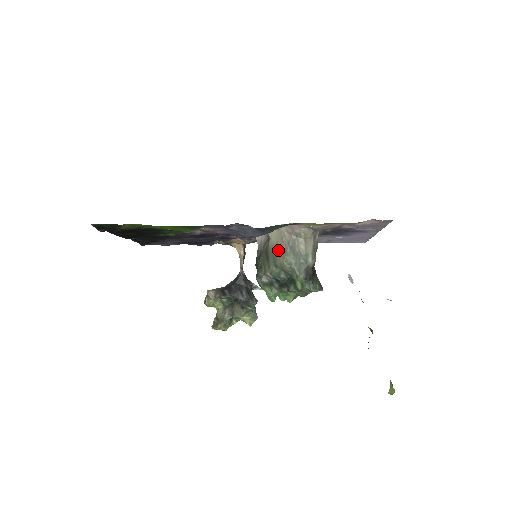
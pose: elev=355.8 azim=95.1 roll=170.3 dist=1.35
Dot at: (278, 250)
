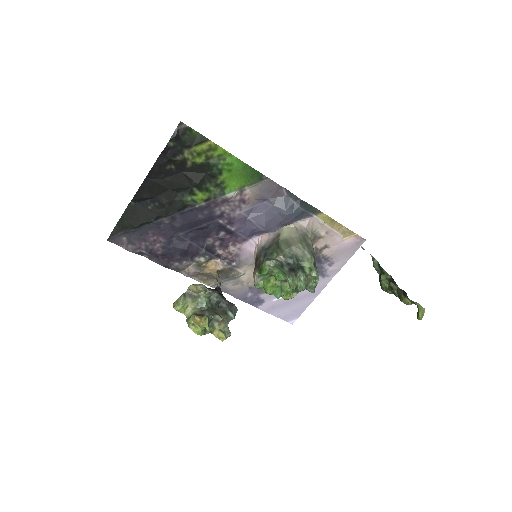
Dot at: (292, 239)
